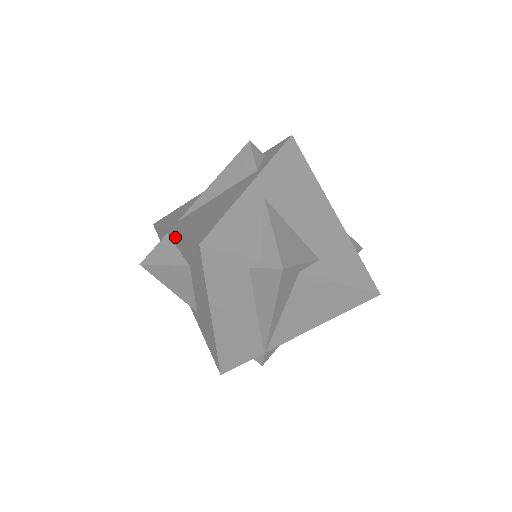
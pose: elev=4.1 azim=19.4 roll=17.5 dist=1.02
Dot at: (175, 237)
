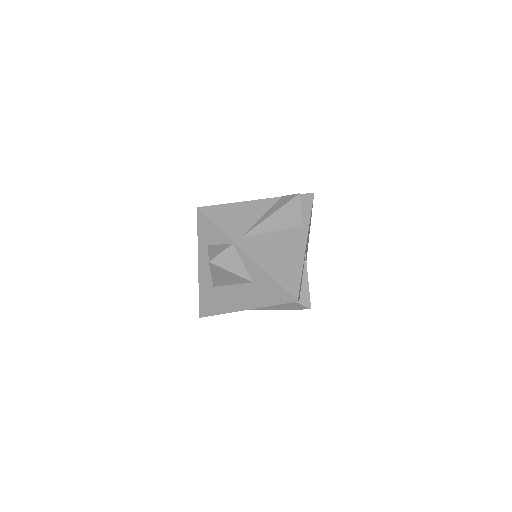
Dot at: (251, 261)
